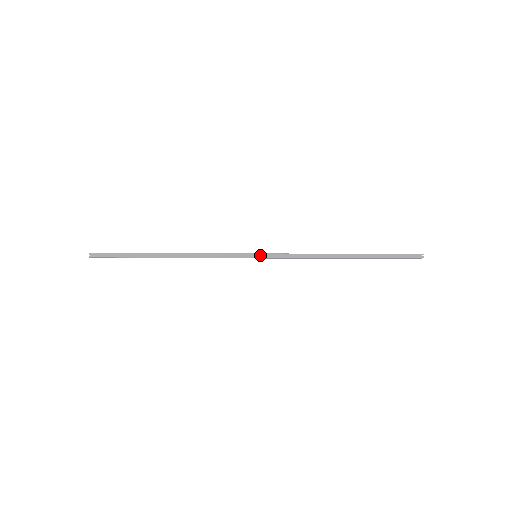
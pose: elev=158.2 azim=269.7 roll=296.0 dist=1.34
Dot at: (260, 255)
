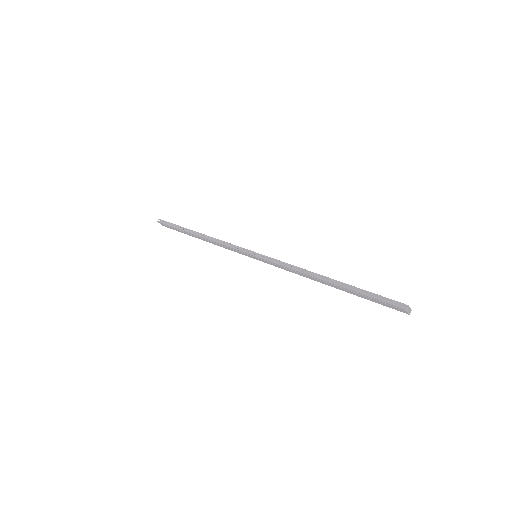
Dot at: (258, 255)
